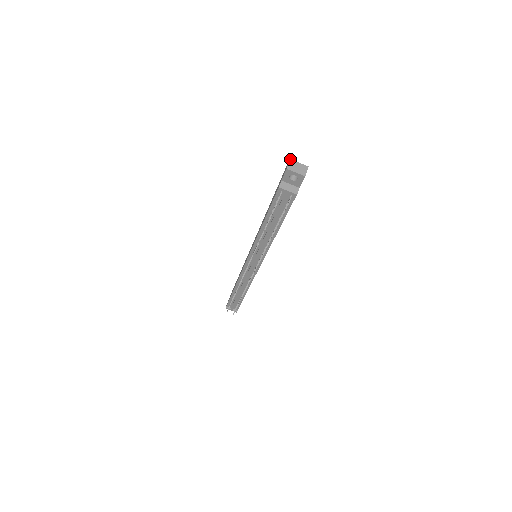
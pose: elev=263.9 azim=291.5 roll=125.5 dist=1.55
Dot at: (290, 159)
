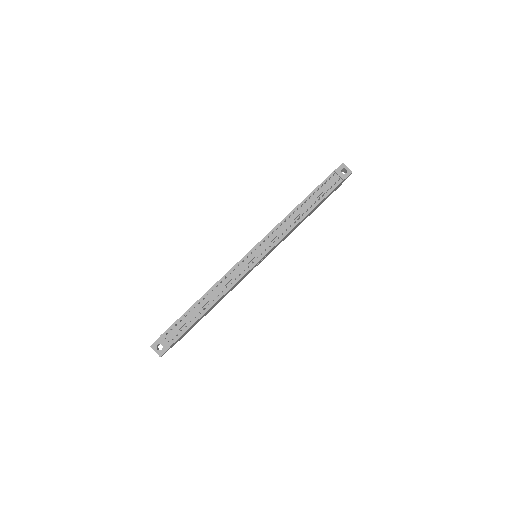
Dot at: occluded
